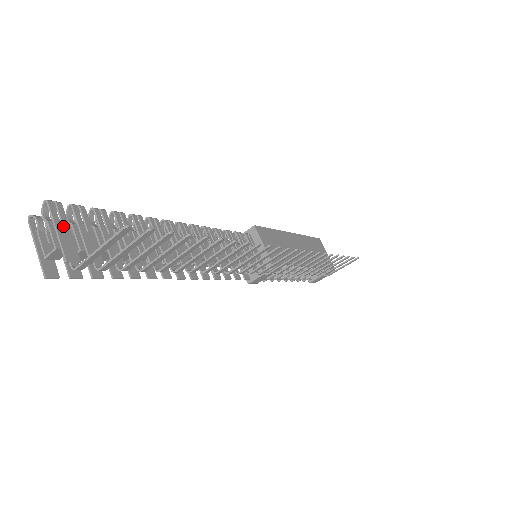
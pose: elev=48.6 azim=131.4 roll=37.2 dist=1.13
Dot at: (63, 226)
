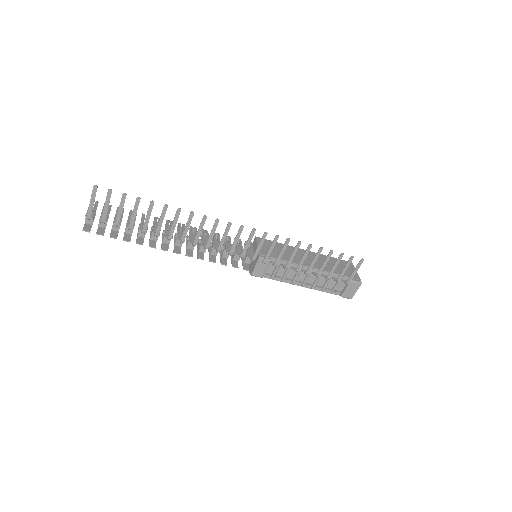
Dot at: (93, 208)
